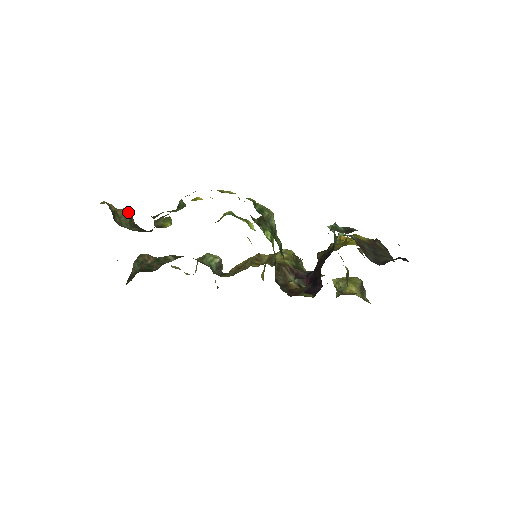
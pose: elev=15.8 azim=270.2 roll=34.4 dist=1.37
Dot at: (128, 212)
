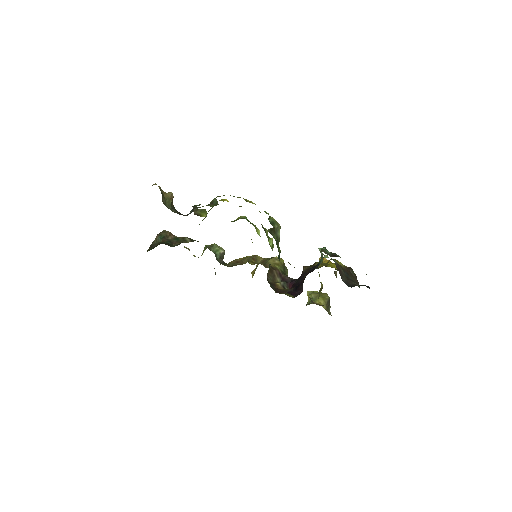
Dot at: (171, 196)
